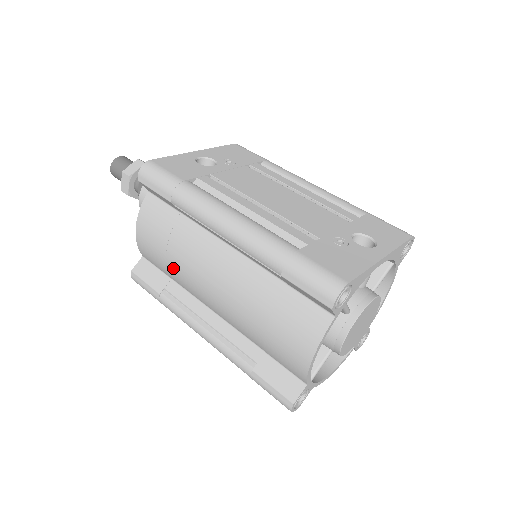
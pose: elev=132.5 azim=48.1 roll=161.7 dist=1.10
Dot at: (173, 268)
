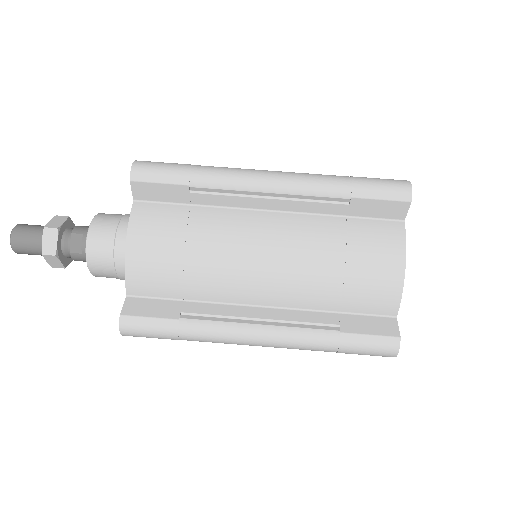
Dot at: (196, 272)
